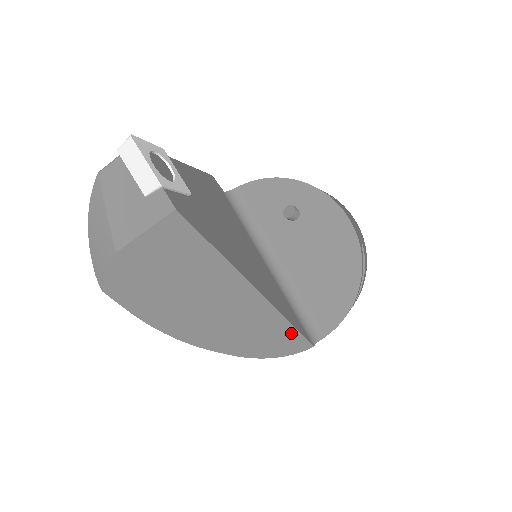
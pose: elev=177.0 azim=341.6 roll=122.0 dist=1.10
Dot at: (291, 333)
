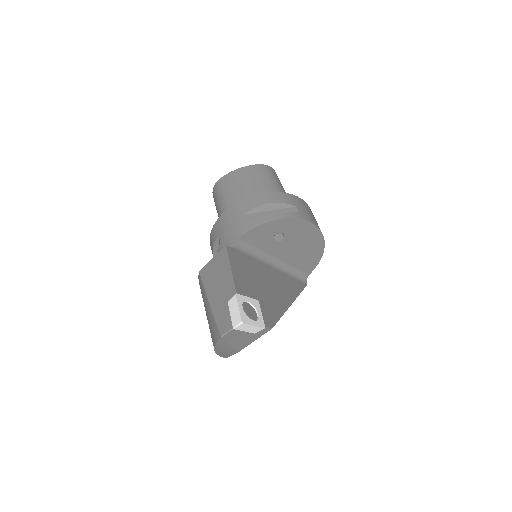
Dot at: occluded
